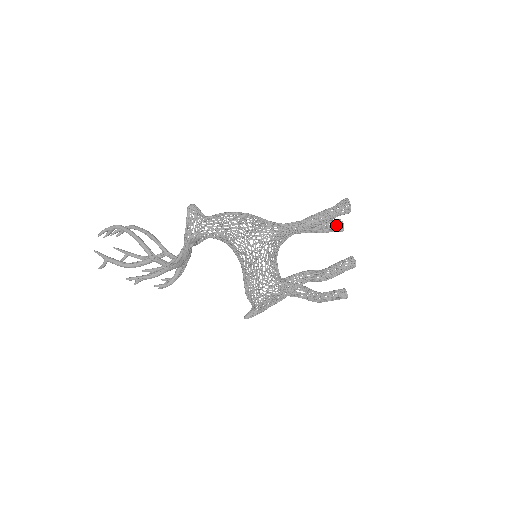
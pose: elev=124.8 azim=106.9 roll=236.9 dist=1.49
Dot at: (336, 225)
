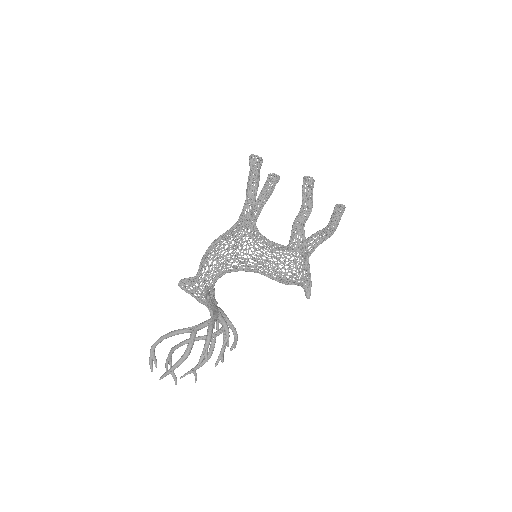
Dot at: (270, 180)
